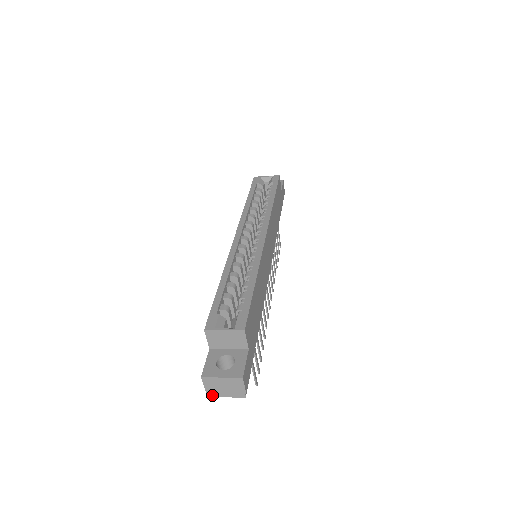
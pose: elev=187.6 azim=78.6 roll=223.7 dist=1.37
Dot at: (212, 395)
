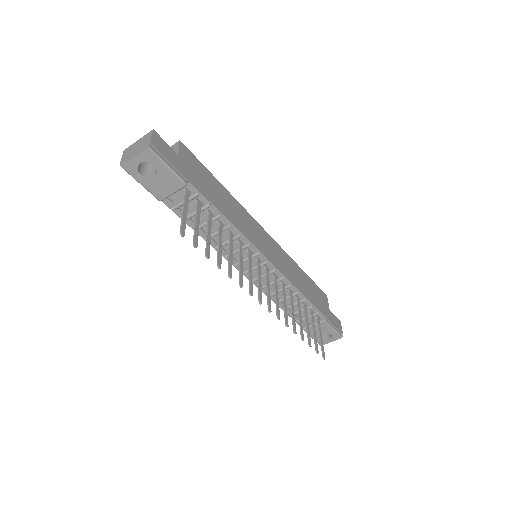
Dot at: (123, 163)
